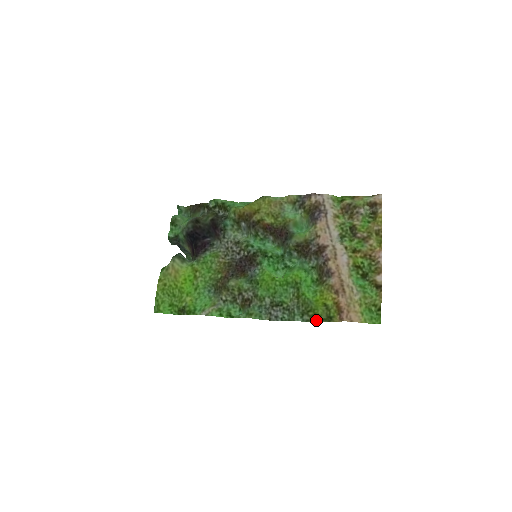
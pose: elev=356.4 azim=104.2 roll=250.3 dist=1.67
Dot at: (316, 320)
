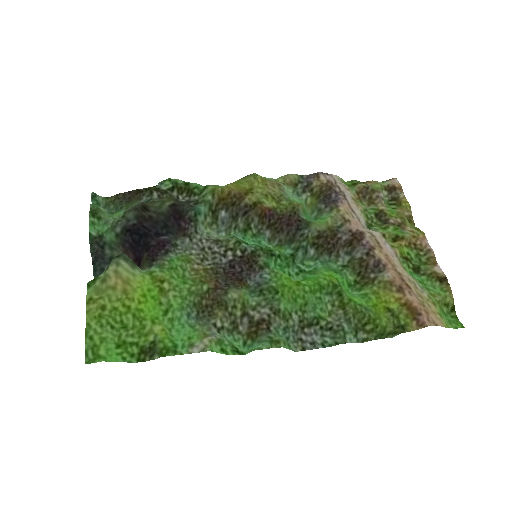
Dot at: (378, 336)
